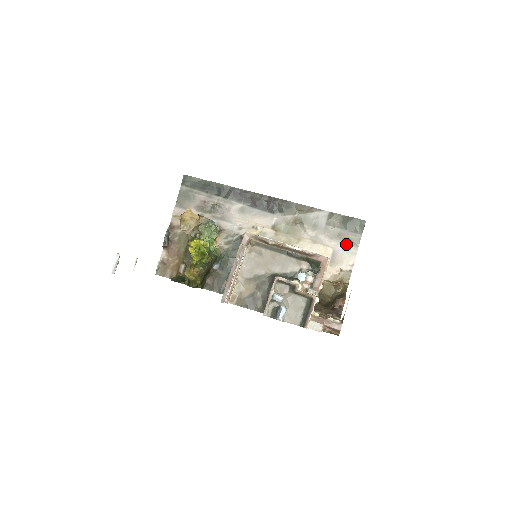
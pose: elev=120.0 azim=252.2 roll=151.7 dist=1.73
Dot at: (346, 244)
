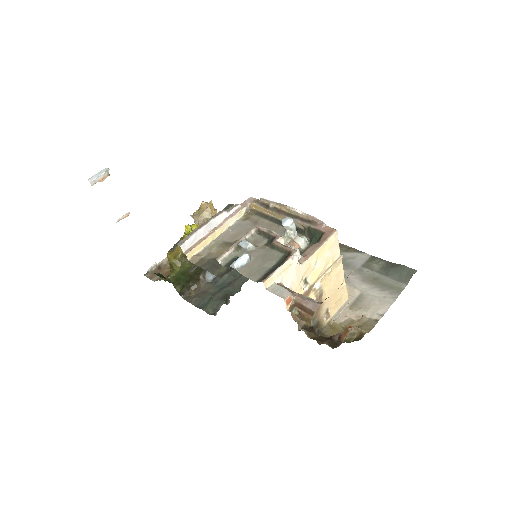
Dot at: (381, 290)
